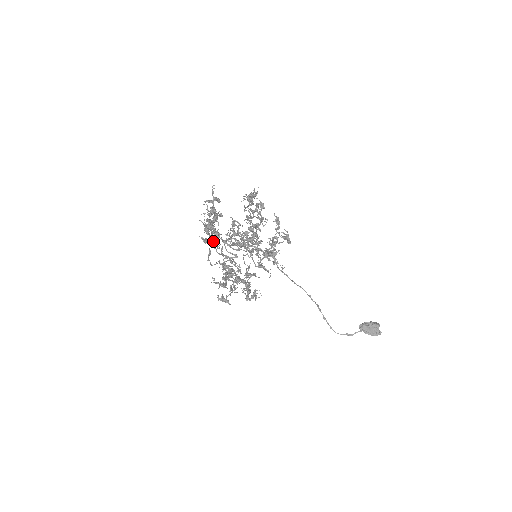
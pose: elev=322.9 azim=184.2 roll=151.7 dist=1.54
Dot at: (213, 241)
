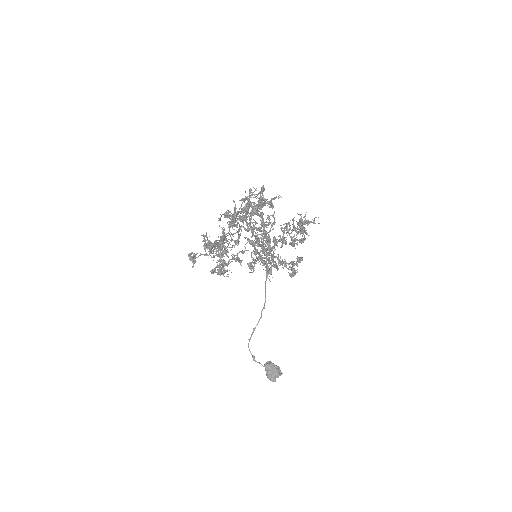
Dot at: (232, 223)
